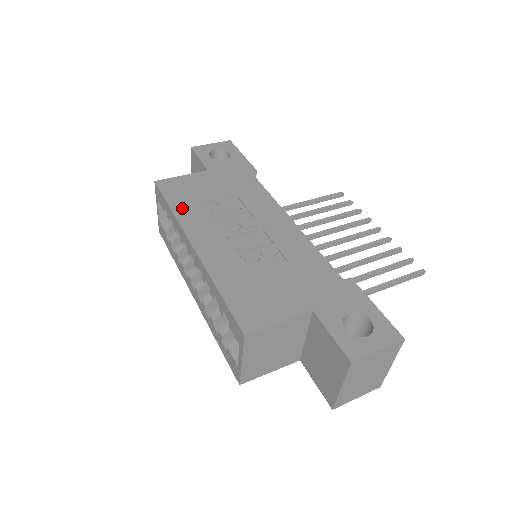
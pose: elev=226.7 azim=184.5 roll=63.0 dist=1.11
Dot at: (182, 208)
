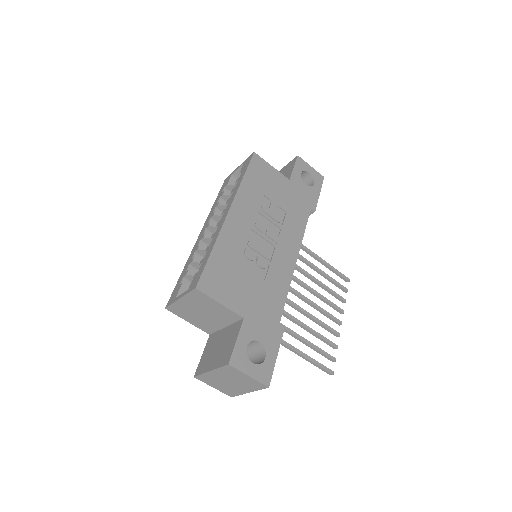
Dot at: (249, 185)
